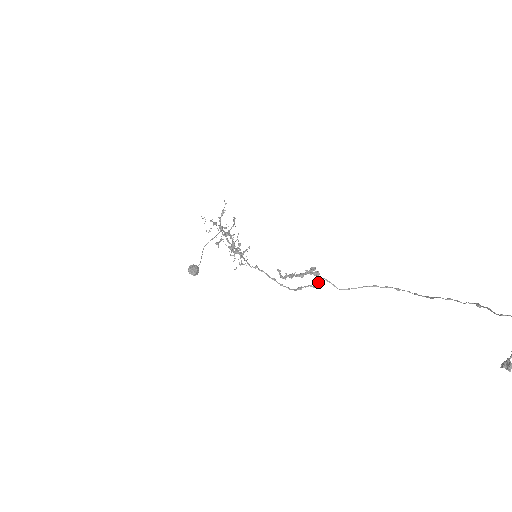
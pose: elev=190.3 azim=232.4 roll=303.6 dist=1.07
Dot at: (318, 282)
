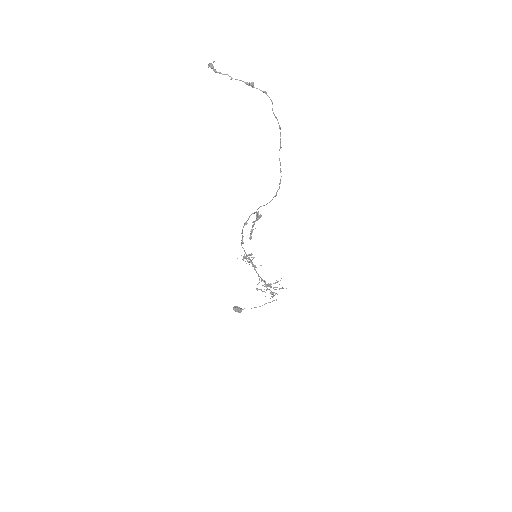
Dot at: (253, 213)
